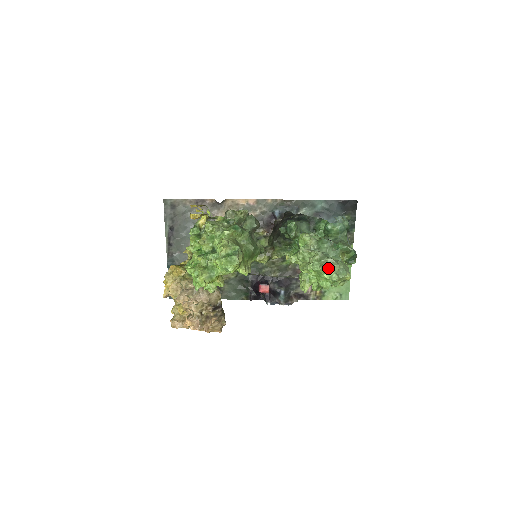
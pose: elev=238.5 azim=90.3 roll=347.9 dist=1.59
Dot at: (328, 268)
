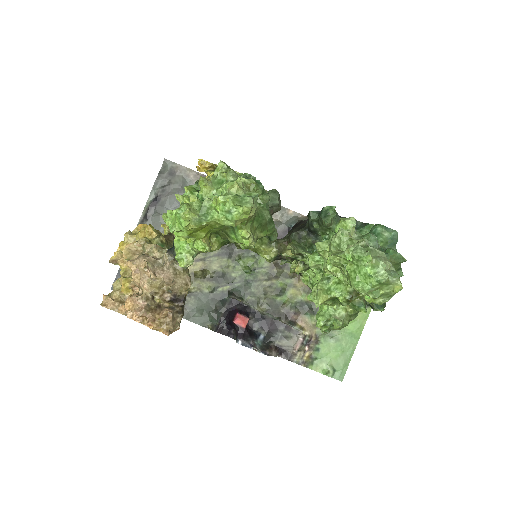
Dot at: (376, 259)
